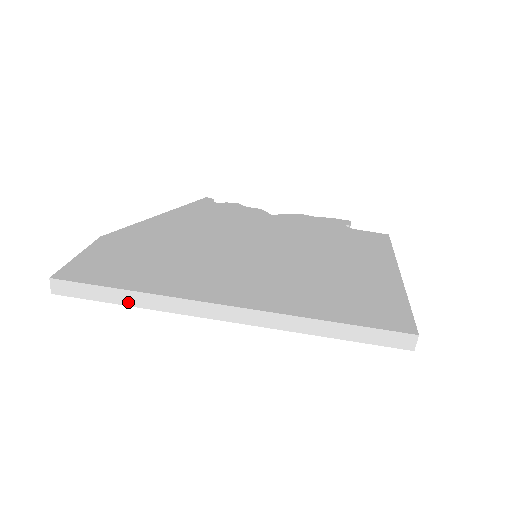
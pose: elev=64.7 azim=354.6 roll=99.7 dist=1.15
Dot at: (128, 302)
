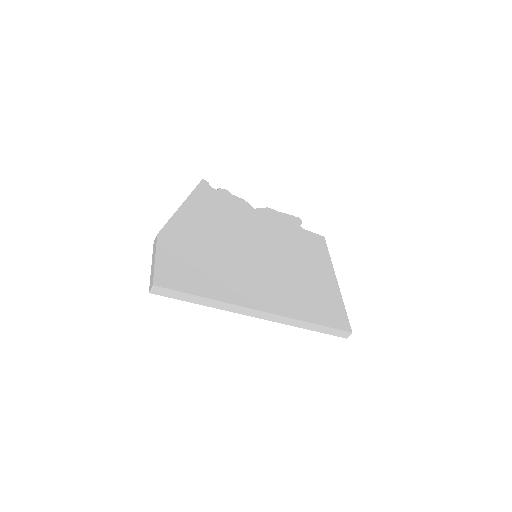
Dot at: (201, 303)
